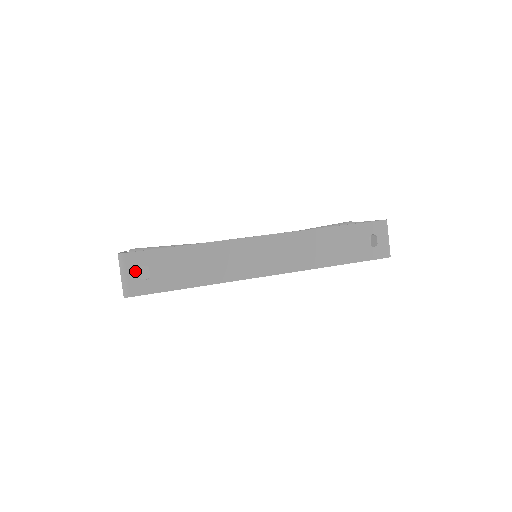
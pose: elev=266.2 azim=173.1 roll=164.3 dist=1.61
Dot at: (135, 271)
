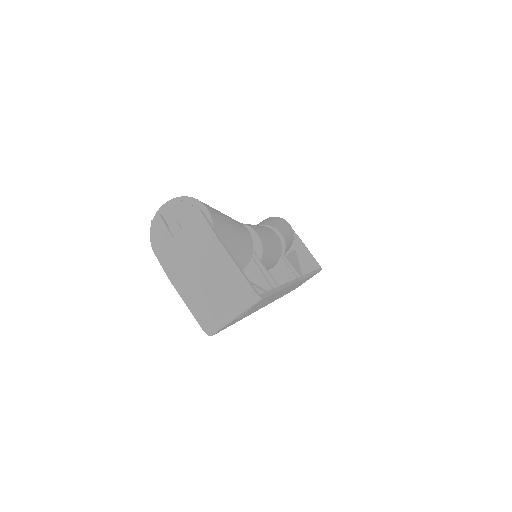
Dot at: (244, 313)
